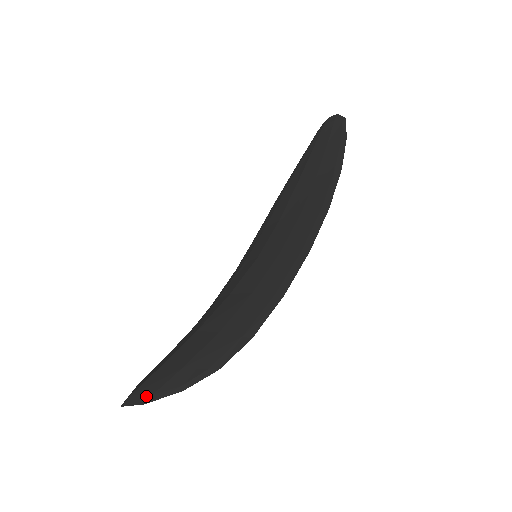
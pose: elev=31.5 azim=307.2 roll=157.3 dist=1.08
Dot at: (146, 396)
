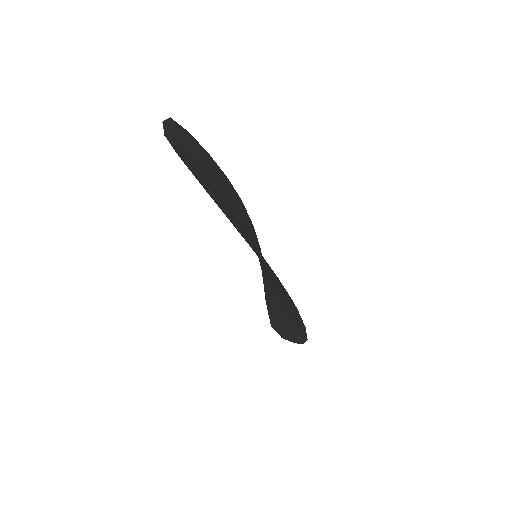
Dot at: (279, 334)
